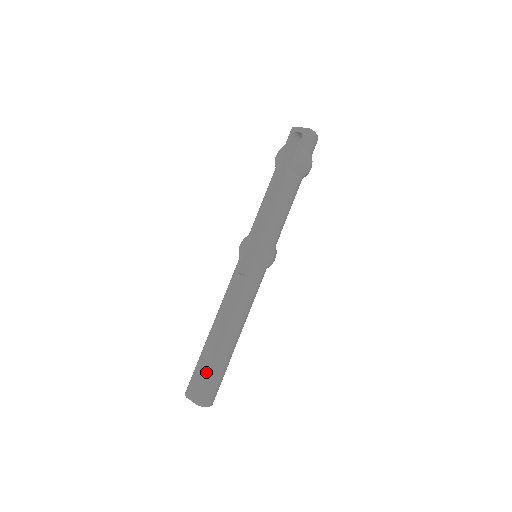
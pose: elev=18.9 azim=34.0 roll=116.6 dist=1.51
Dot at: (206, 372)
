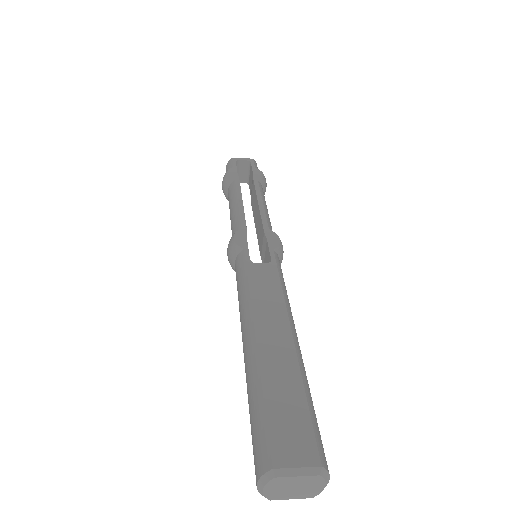
Dot at: (297, 400)
